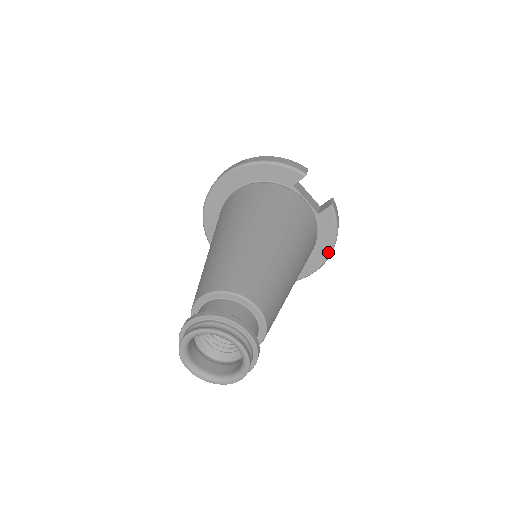
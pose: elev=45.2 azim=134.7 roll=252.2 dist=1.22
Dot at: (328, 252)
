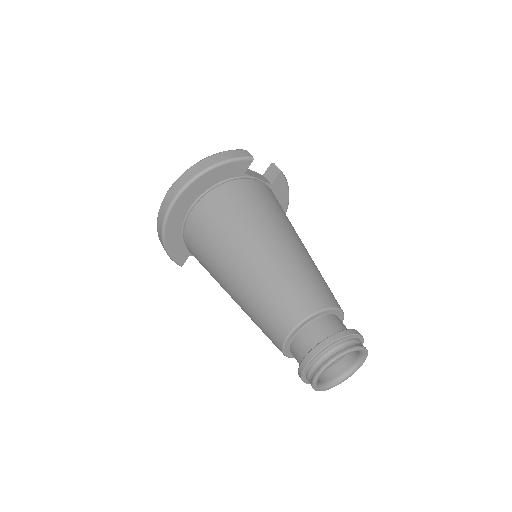
Dot at: (285, 209)
